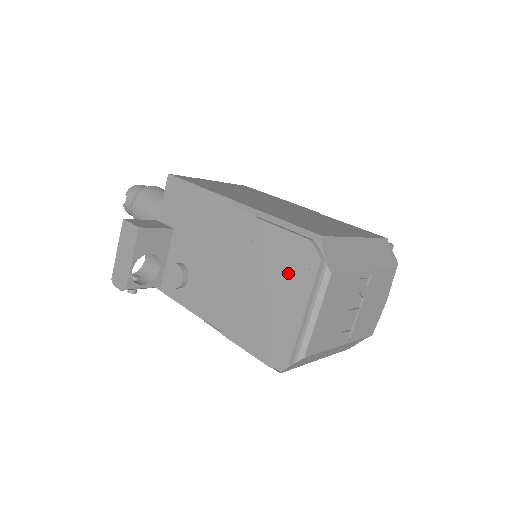
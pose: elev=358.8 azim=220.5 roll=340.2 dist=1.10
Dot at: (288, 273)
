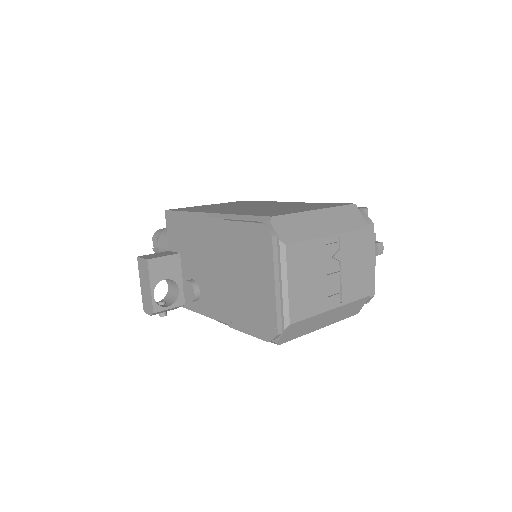
Dot at: (255, 257)
